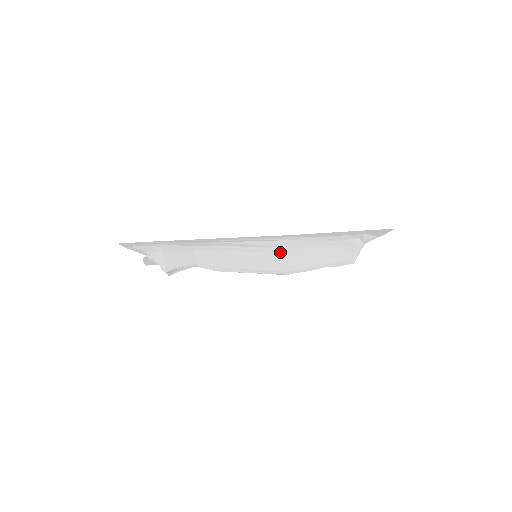
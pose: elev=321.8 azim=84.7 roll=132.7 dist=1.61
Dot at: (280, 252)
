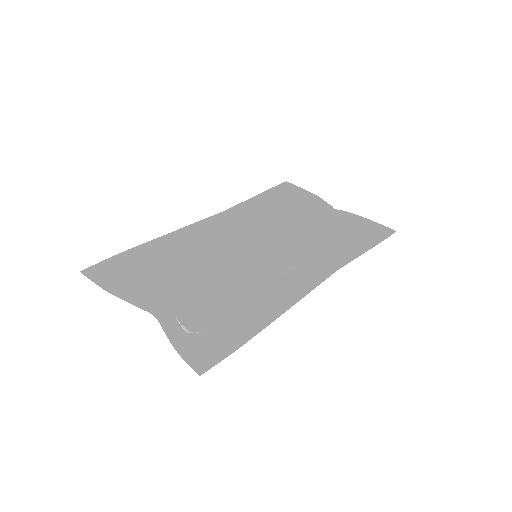
Dot at: (299, 265)
